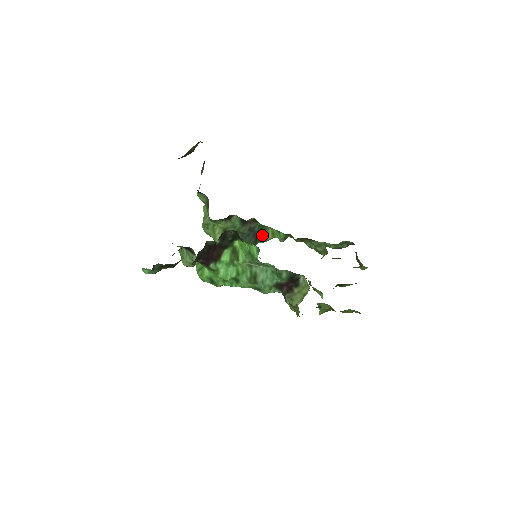
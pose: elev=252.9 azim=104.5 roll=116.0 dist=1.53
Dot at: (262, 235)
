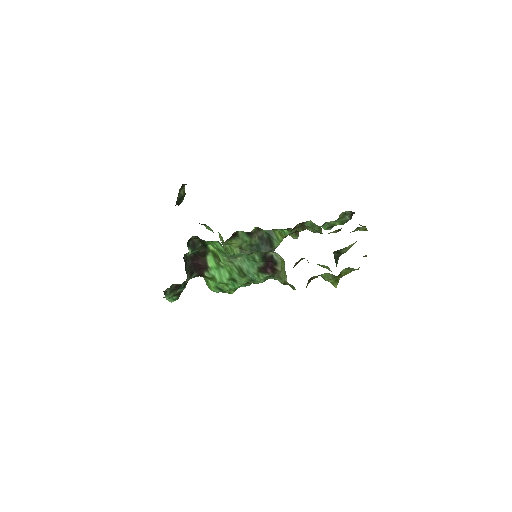
Dot at: (273, 239)
